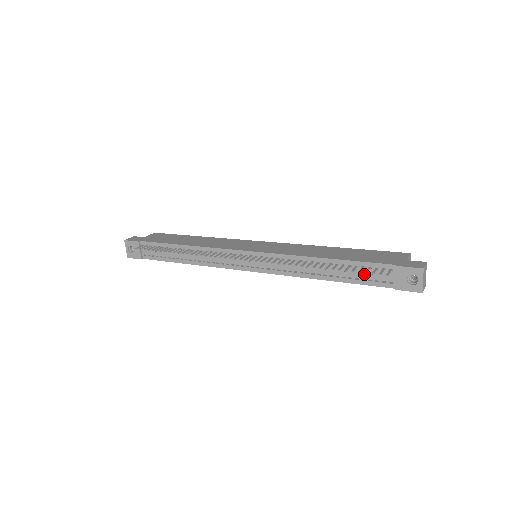
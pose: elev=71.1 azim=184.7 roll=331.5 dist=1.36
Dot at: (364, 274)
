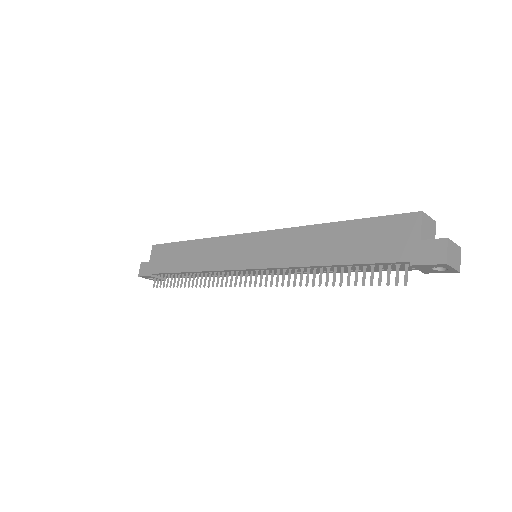
Dot at: (378, 268)
